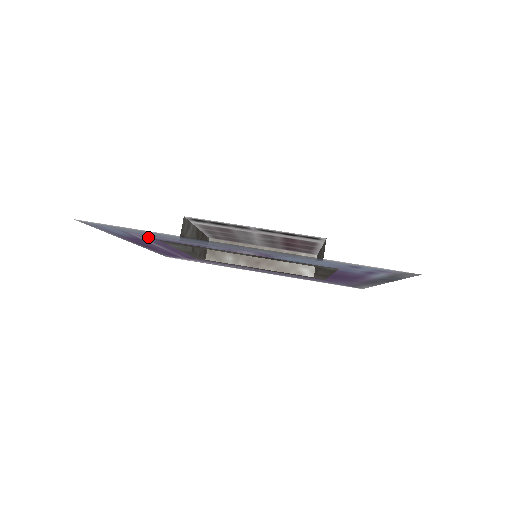
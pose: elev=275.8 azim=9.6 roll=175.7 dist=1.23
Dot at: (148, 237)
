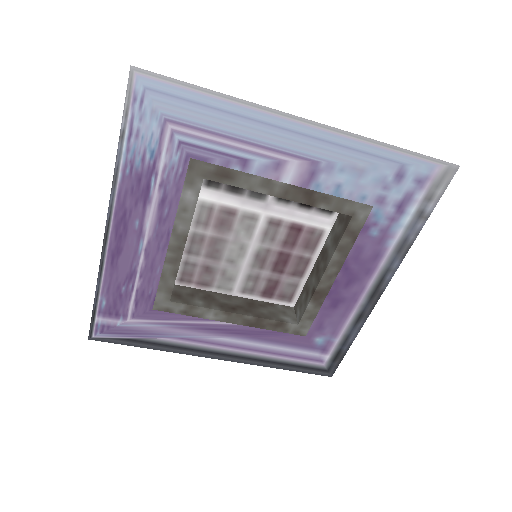
Dot at: (181, 147)
